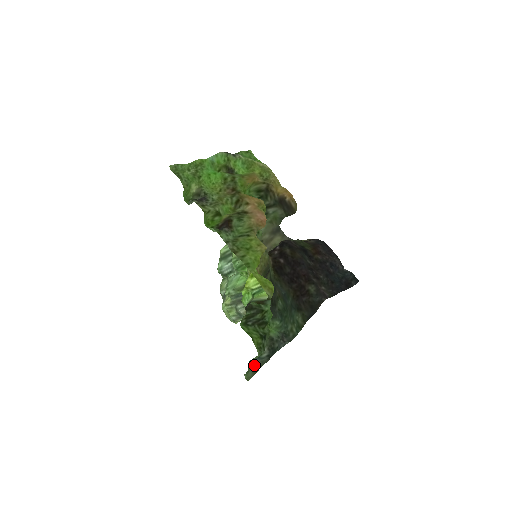
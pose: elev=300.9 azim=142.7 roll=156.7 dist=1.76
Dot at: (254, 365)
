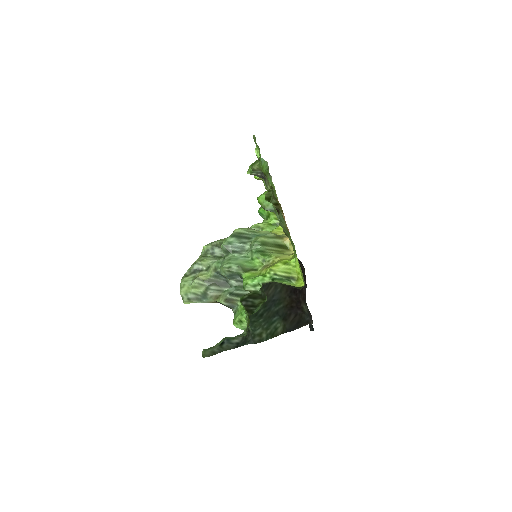
Dot at: (219, 345)
